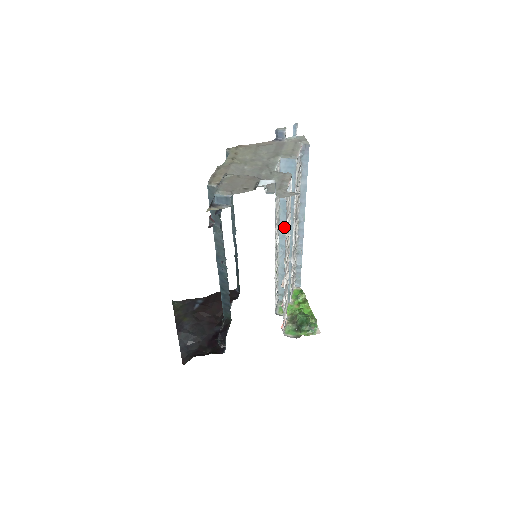
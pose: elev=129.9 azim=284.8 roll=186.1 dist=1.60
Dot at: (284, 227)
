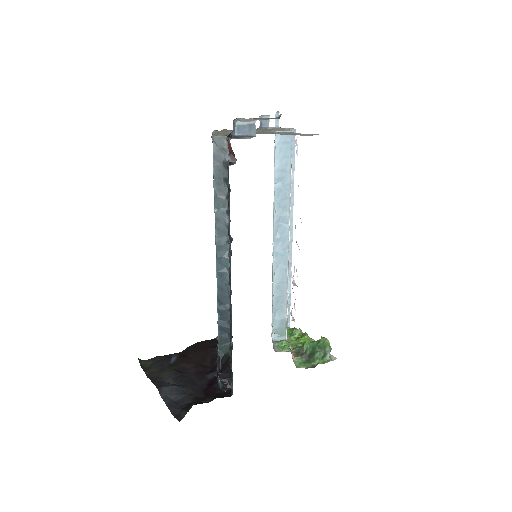
Dot at: (278, 226)
